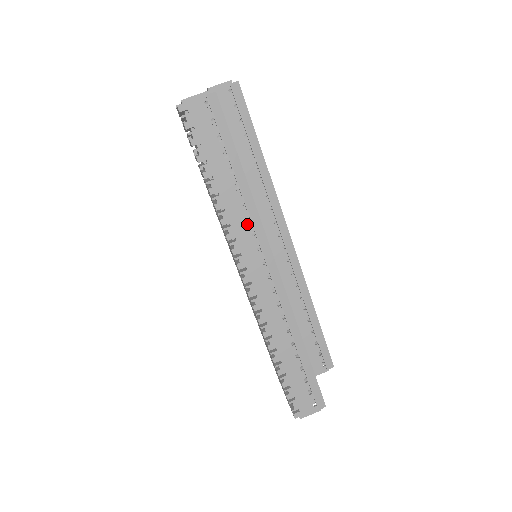
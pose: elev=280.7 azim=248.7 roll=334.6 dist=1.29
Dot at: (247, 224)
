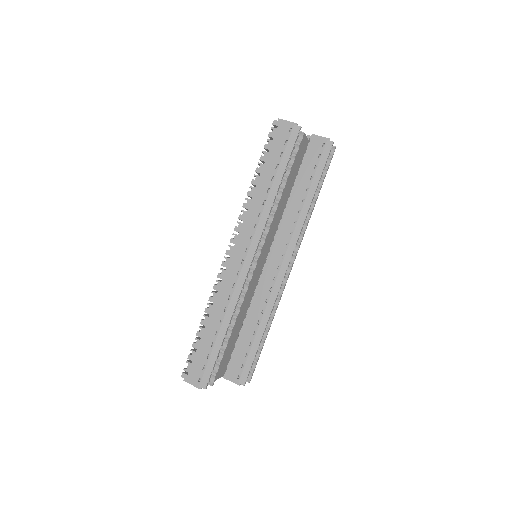
Dot at: (257, 218)
